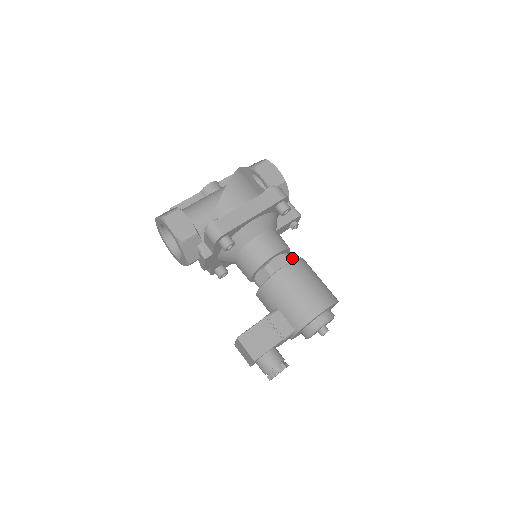
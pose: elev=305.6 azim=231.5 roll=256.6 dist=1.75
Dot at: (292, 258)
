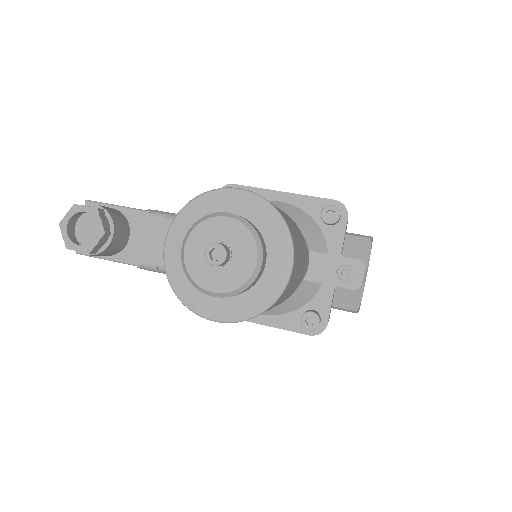
Dot at: occluded
